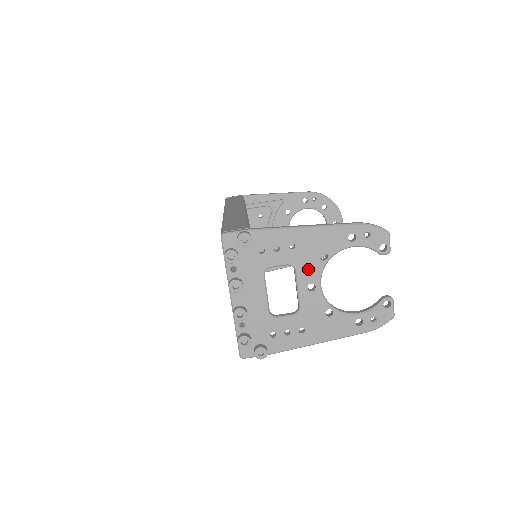
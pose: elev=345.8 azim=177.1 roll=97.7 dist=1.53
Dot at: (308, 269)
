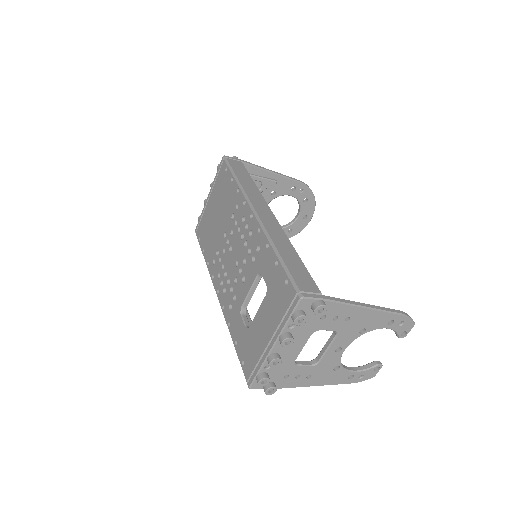
Dot at: (346, 337)
